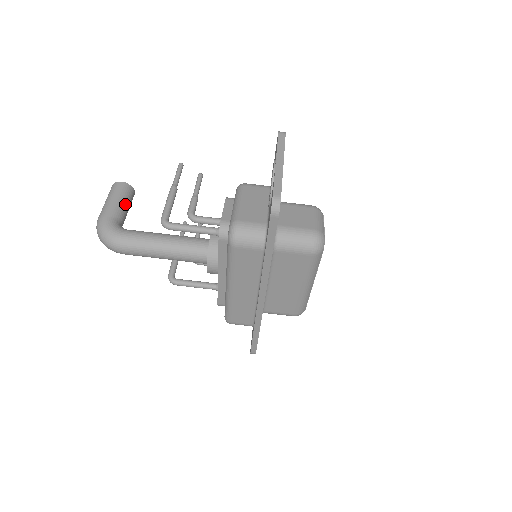
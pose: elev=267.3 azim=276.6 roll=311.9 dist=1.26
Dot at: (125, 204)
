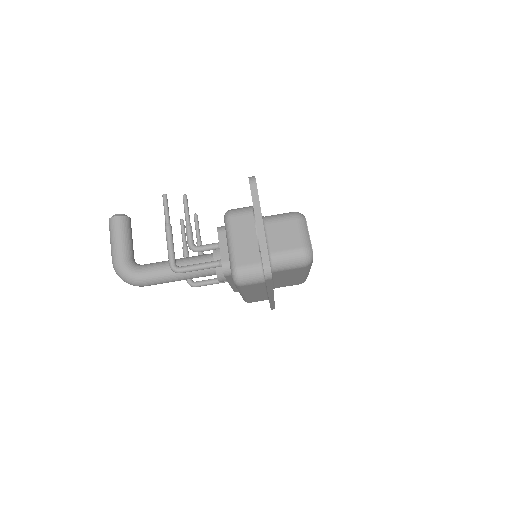
Dot at: (128, 238)
